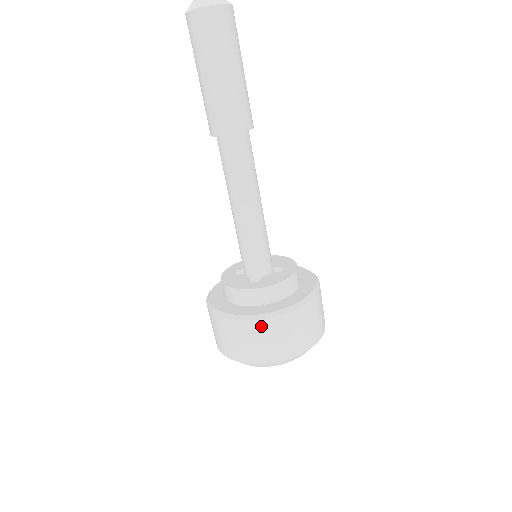
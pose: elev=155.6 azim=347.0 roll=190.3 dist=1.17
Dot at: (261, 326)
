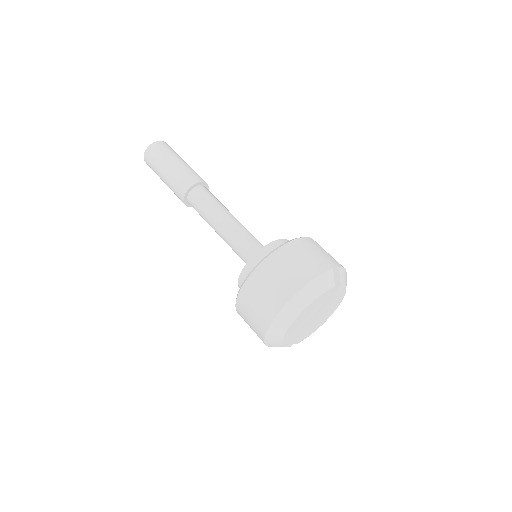
Dot at: (252, 283)
